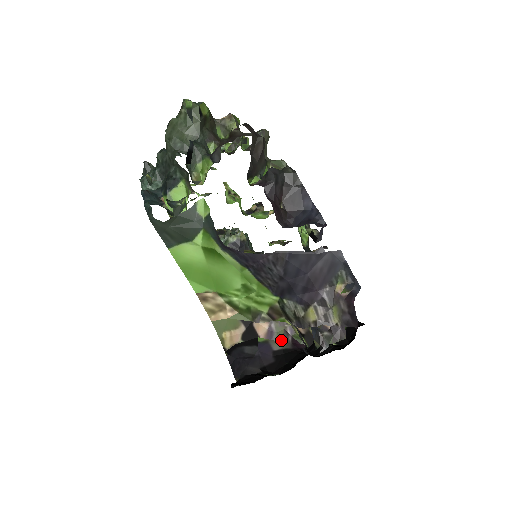
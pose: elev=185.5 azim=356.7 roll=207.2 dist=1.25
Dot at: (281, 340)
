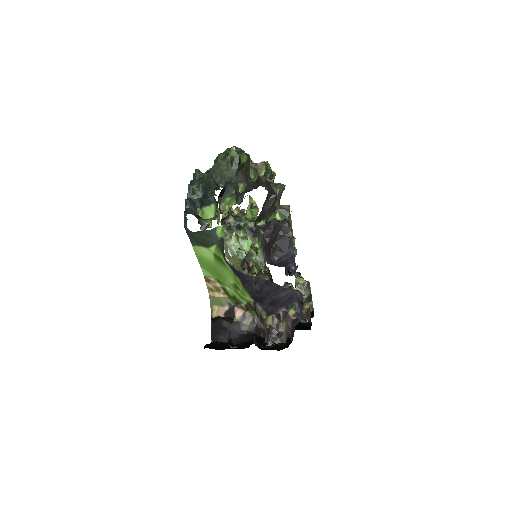
Dot at: (248, 325)
